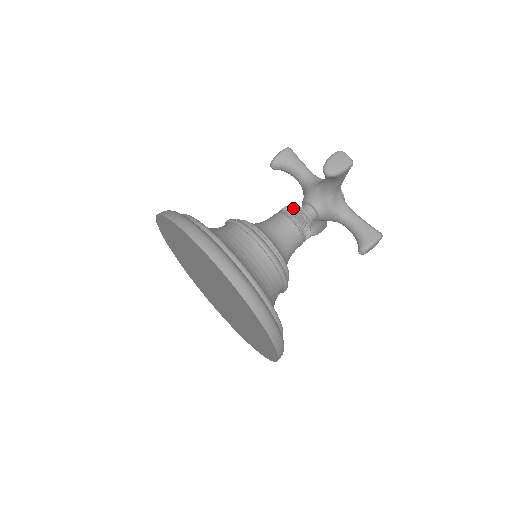
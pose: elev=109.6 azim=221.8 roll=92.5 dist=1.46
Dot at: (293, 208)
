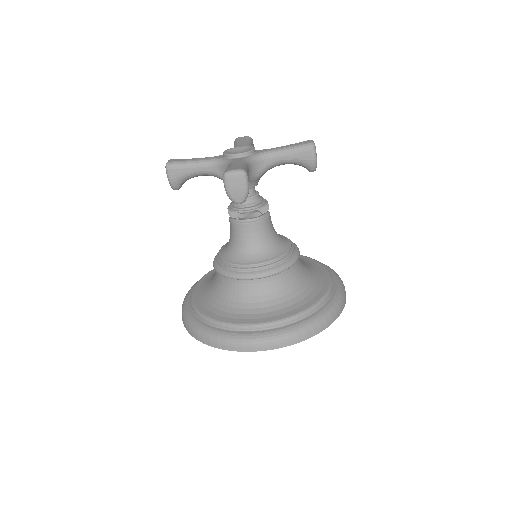
Dot at: (237, 212)
